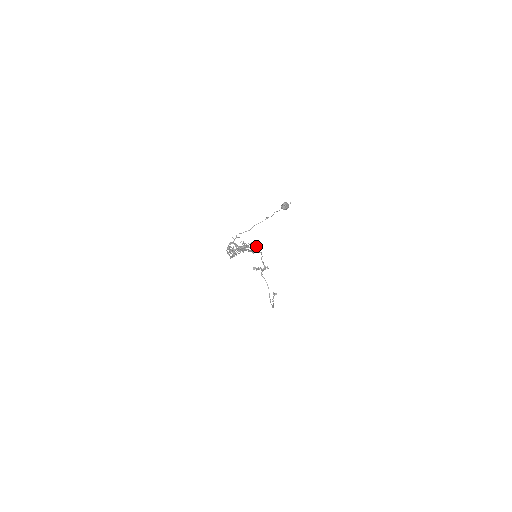
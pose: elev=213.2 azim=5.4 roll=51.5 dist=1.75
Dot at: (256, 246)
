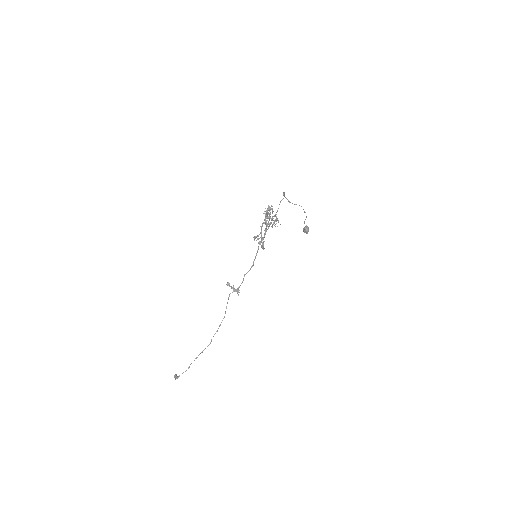
Dot at: (263, 246)
